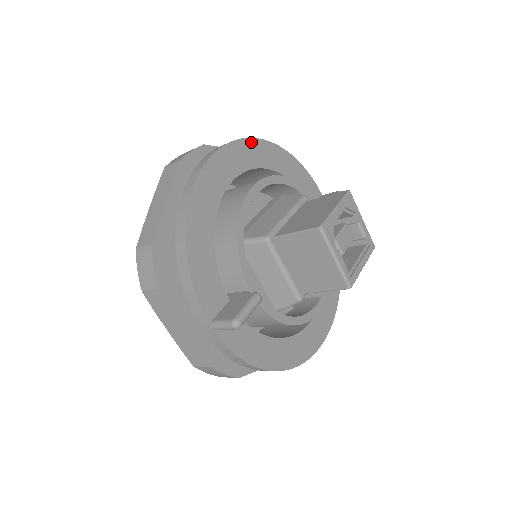
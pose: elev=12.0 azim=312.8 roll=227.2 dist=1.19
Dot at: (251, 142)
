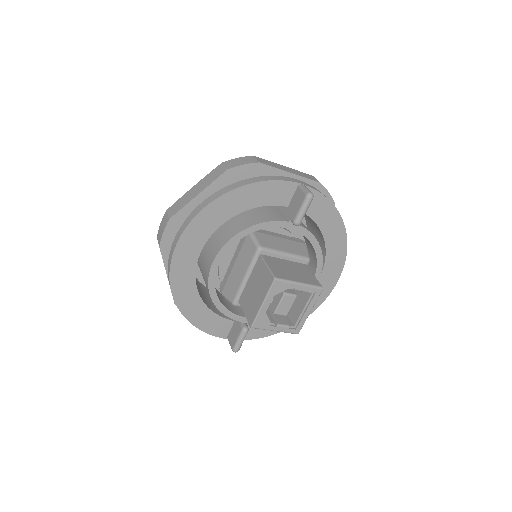
Dot at: (197, 219)
